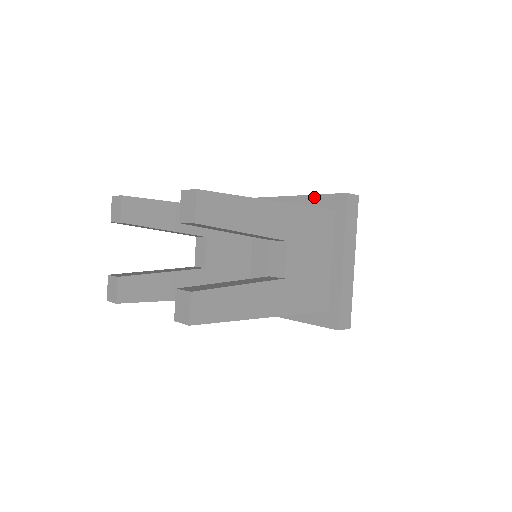
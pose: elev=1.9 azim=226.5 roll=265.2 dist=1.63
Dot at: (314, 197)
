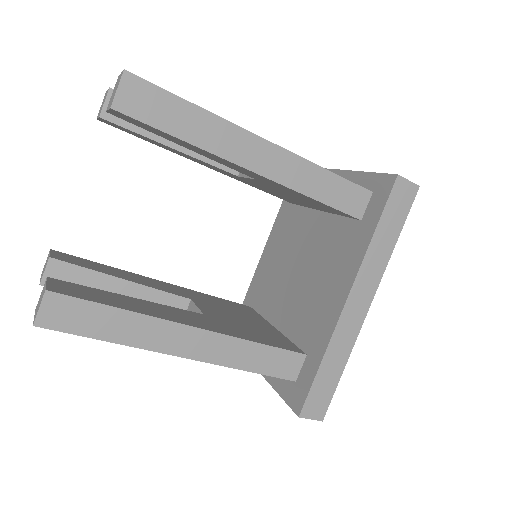
Dot at: (281, 209)
